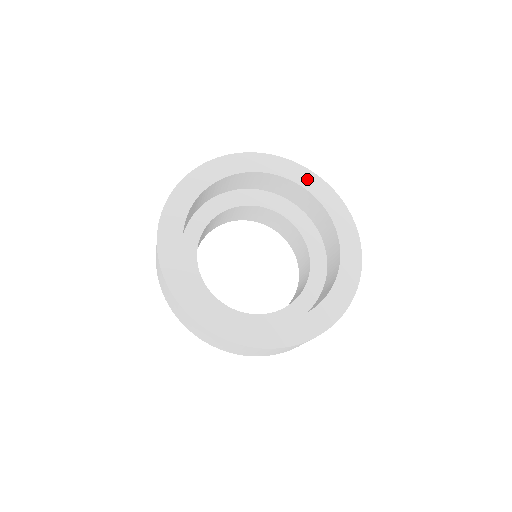
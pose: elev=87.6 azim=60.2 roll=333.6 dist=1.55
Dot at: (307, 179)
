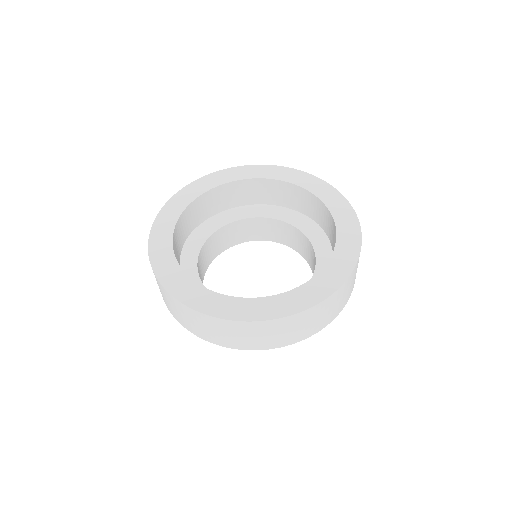
Dot at: (297, 177)
